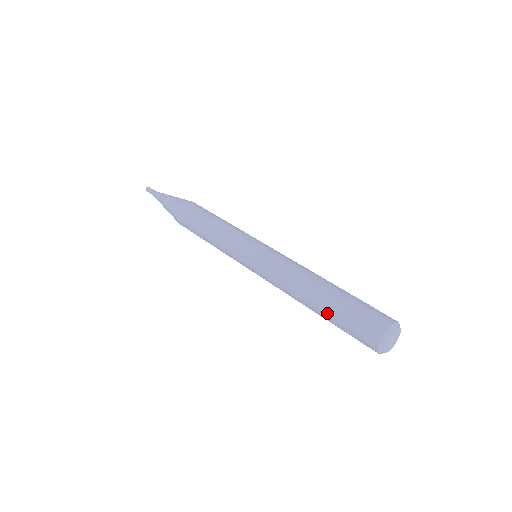
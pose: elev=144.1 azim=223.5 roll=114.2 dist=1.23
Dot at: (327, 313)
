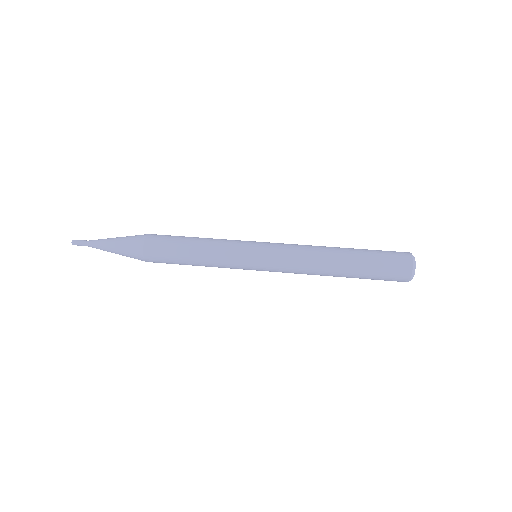
Dot at: (359, 256)
